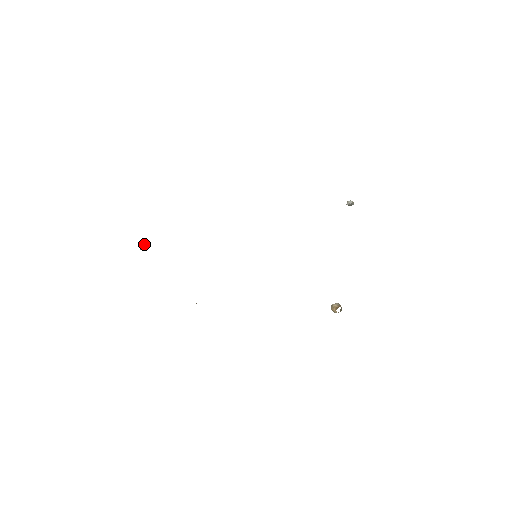
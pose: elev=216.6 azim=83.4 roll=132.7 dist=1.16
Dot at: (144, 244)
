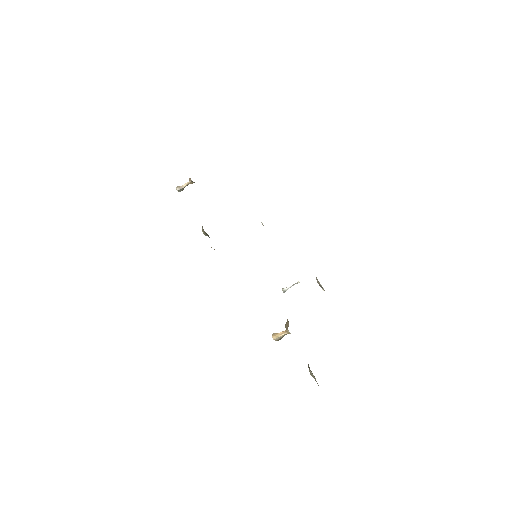
Dot at: (182, 186)
